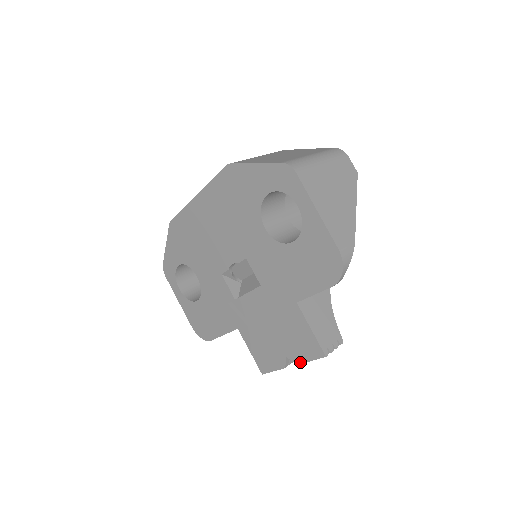
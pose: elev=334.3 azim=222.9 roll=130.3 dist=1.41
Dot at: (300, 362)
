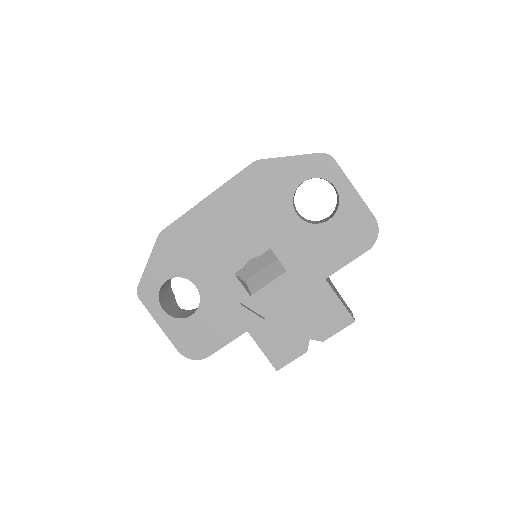
Dot at: (326, 338)
